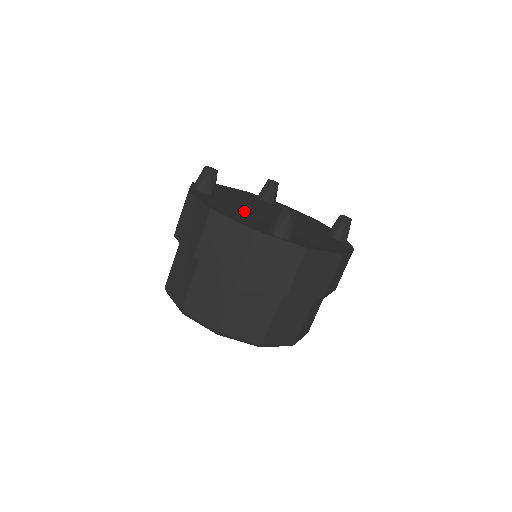
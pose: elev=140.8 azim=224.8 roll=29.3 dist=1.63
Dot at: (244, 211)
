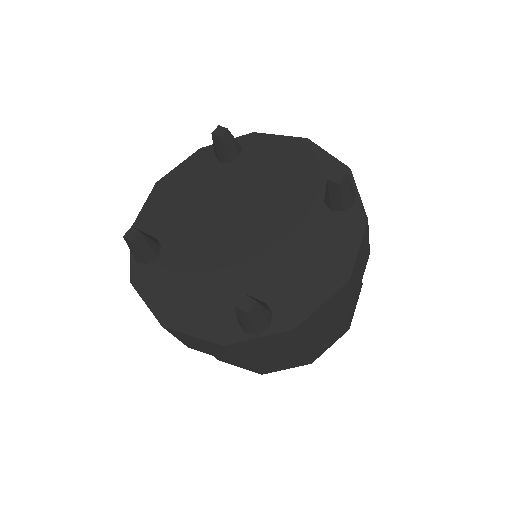
Dot at: (202, 270)
